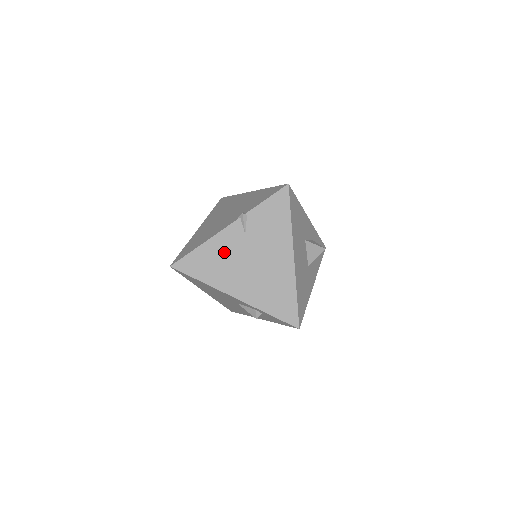
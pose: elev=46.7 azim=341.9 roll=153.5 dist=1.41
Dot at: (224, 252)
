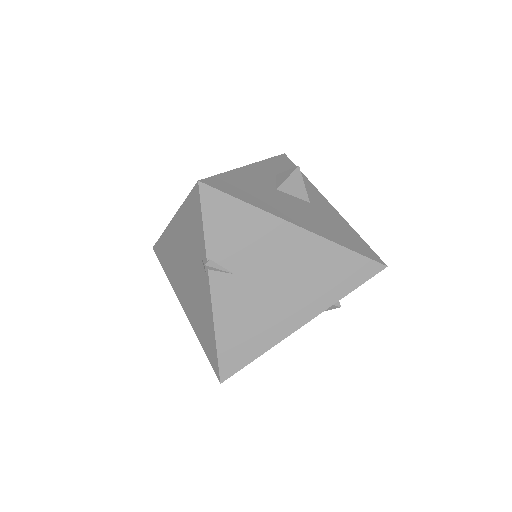
Dot at: (241, 311)
